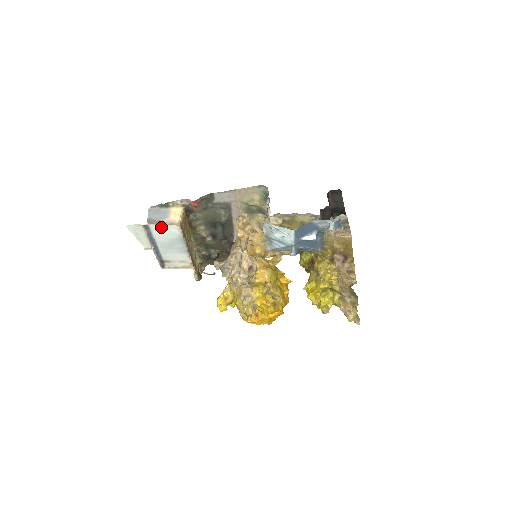
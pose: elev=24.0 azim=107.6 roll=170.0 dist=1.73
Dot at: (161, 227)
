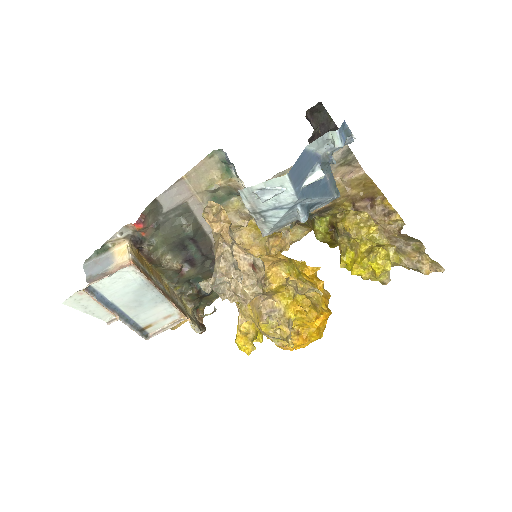
Dot at: (110, 280)
